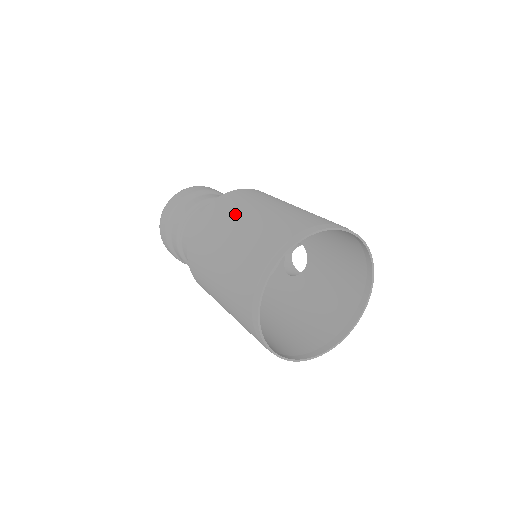
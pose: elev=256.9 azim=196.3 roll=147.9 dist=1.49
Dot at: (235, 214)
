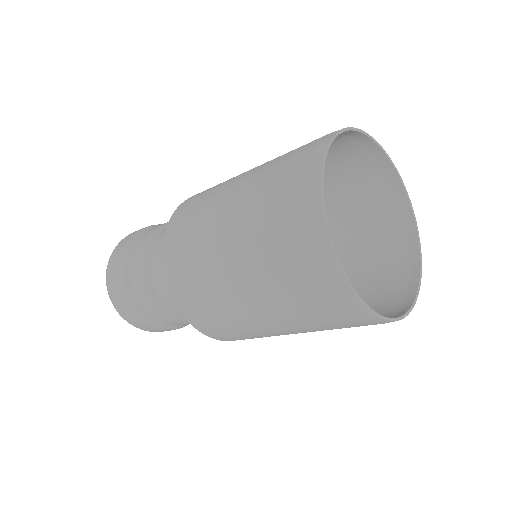
Dot at: (216, 195)
